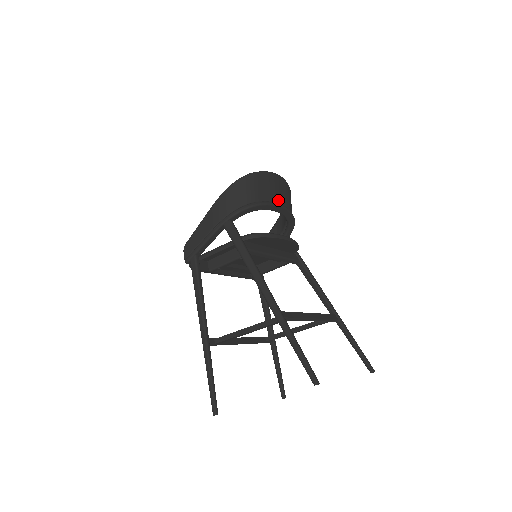
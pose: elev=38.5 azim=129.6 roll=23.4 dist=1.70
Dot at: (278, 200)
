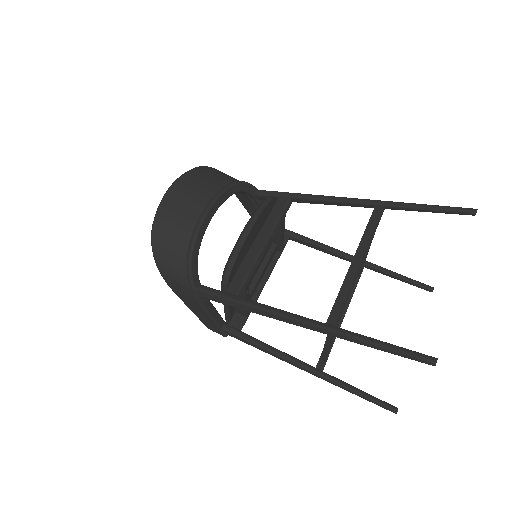
Dot at: (200, 208)
